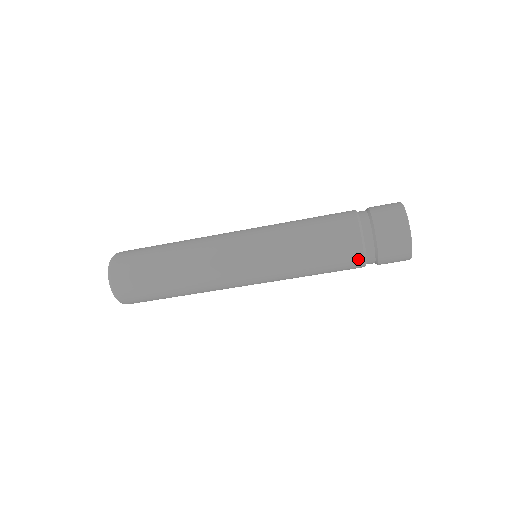
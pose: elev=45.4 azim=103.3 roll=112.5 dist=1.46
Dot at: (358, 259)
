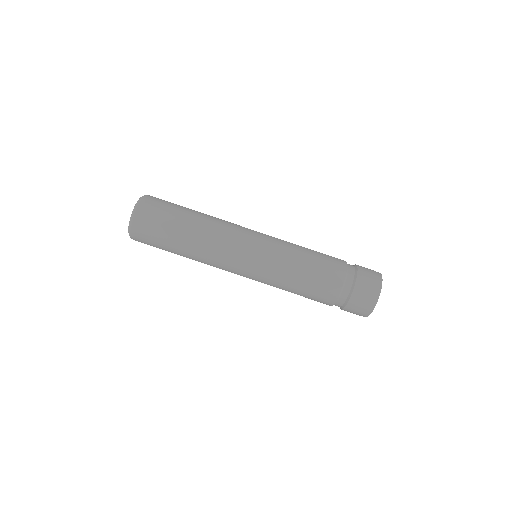
Dot at: (342, 267)
